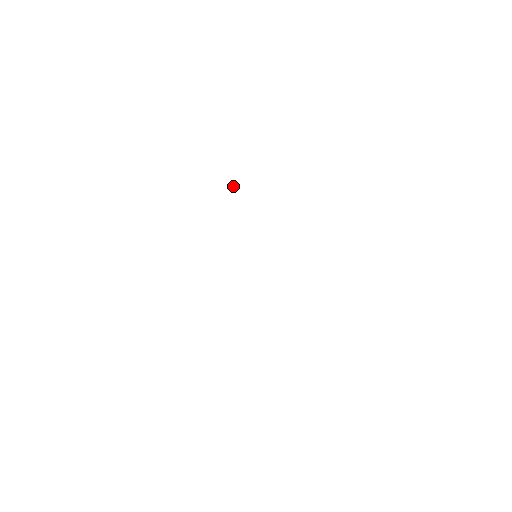
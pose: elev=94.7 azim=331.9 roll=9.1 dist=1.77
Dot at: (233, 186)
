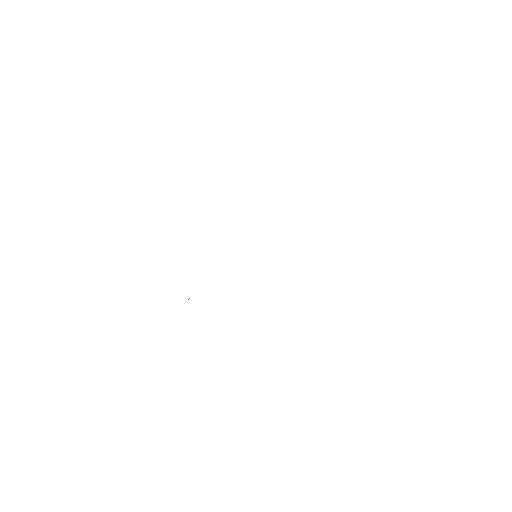
Dot at: occluded
